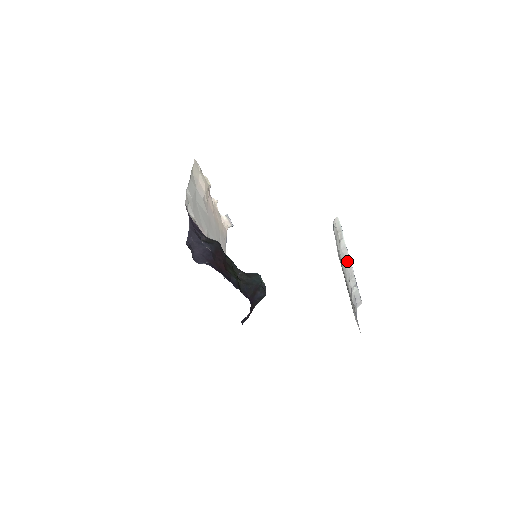
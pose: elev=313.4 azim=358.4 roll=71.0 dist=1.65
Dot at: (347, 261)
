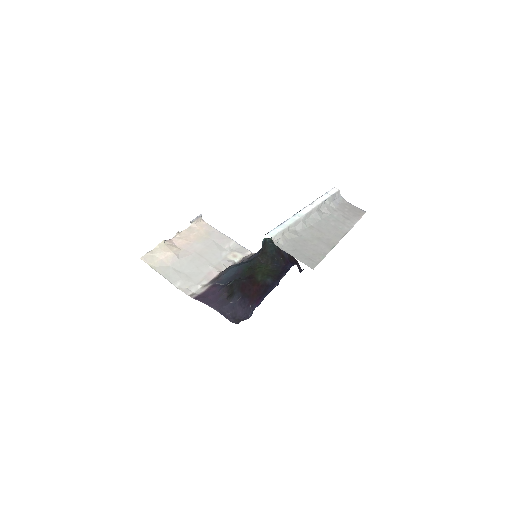
Dot at: (305, 217)
